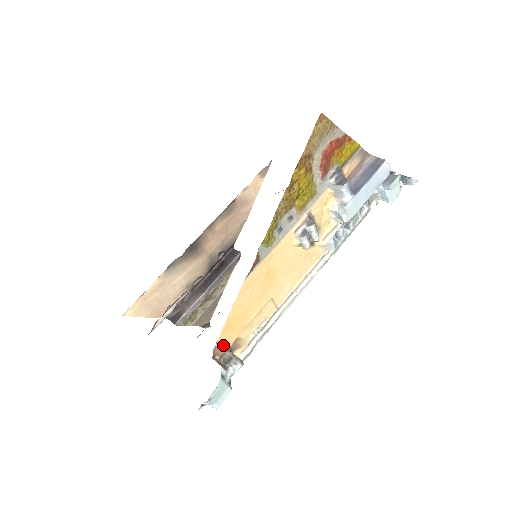
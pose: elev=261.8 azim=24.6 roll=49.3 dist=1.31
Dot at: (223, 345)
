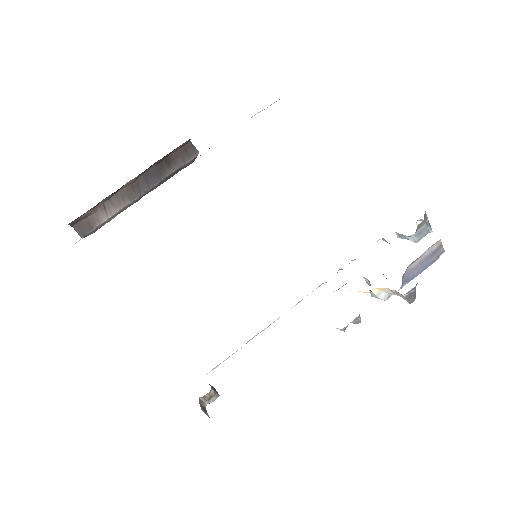
Dot at: occluded
